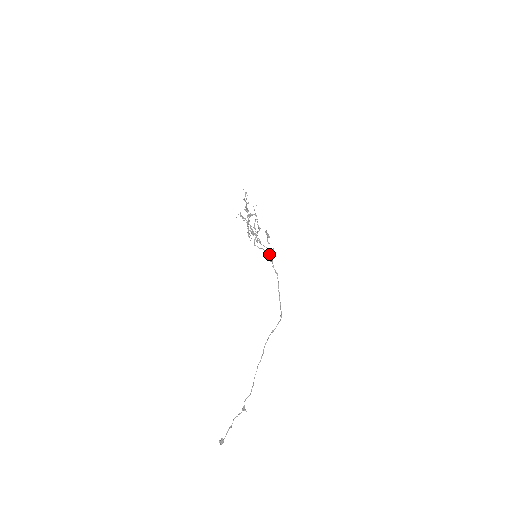
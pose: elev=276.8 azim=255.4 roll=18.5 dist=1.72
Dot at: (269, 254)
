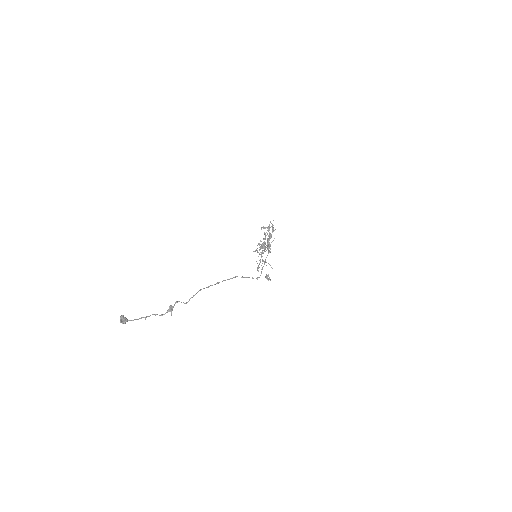
Dot at: (269, 244)
